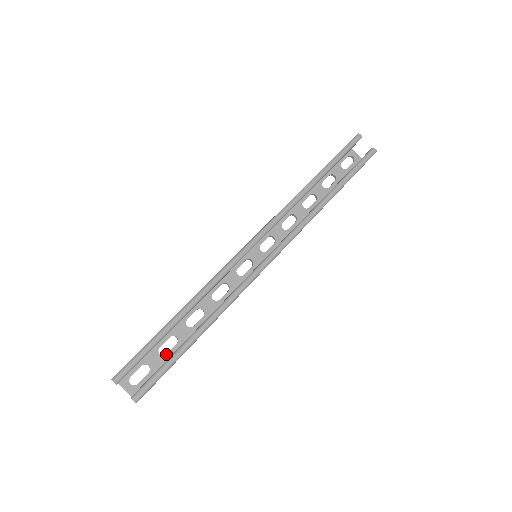
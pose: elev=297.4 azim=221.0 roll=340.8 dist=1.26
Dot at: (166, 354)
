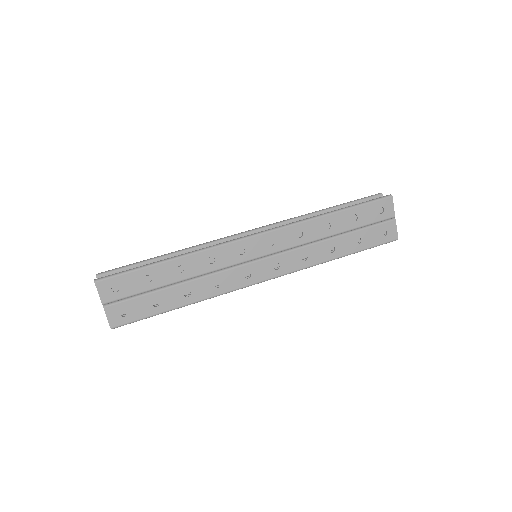
Dot at: occluded
